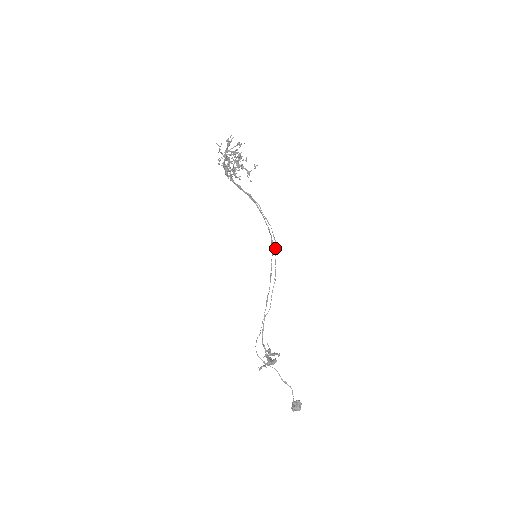
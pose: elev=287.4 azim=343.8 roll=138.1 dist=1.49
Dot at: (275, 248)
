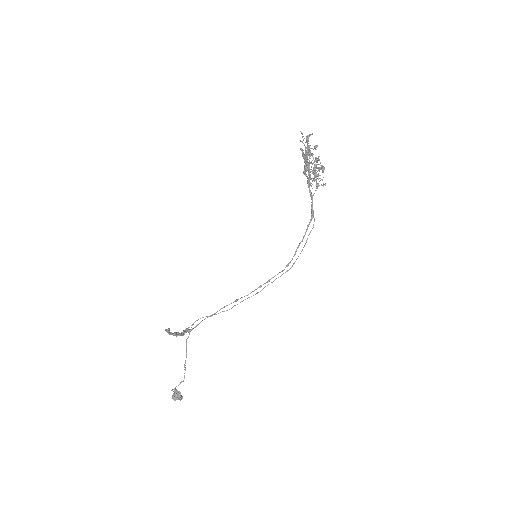
Dot at: occluded
